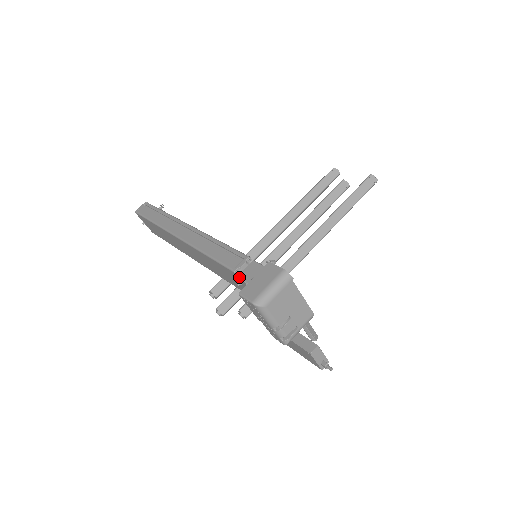
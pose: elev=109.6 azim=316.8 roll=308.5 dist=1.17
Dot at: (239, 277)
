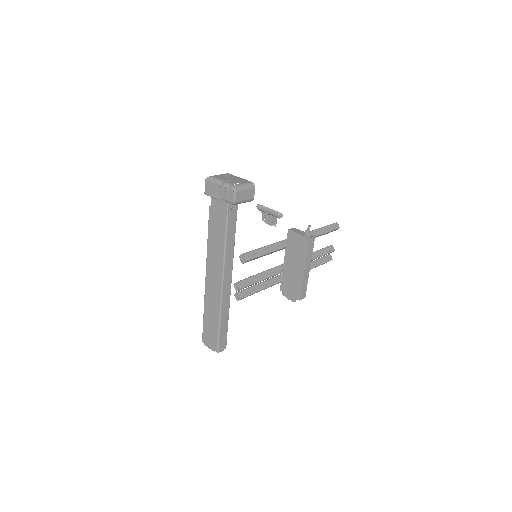
Dot at: (211, 204)
